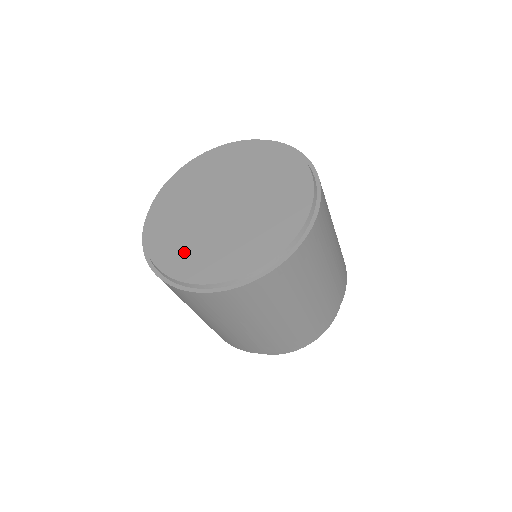
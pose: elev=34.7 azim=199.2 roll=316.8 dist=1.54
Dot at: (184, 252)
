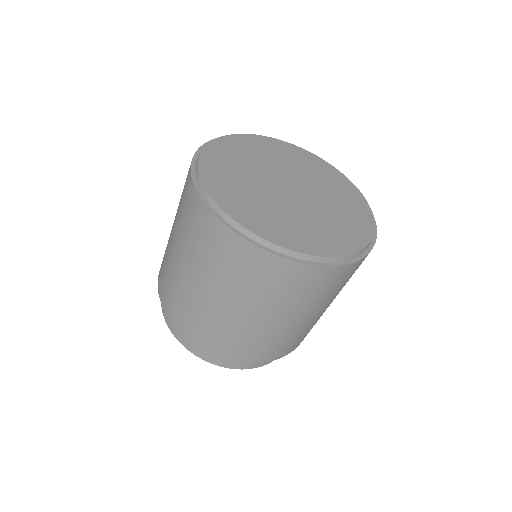
Dot at: (263, 215)
